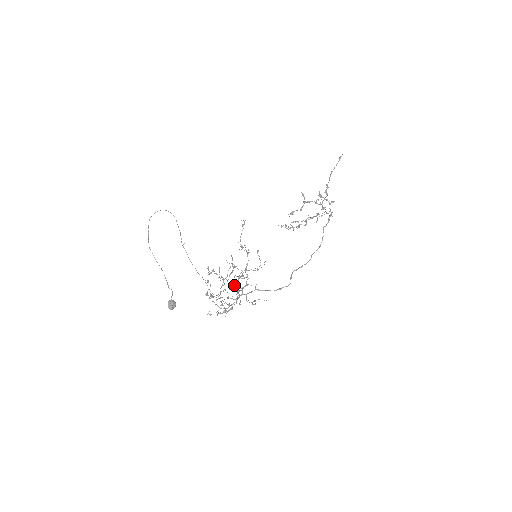
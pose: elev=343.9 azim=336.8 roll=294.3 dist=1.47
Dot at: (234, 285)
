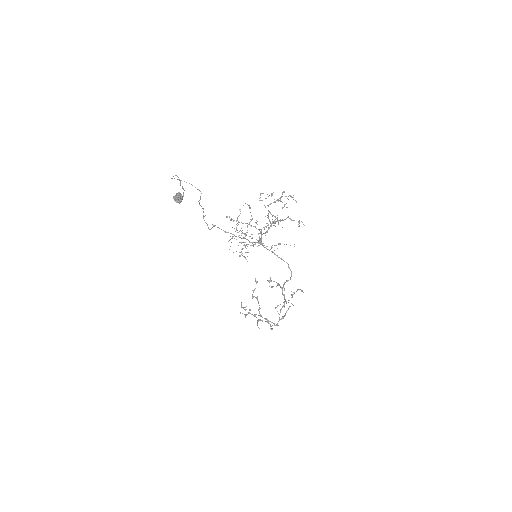
Dot at: (260, 229)
